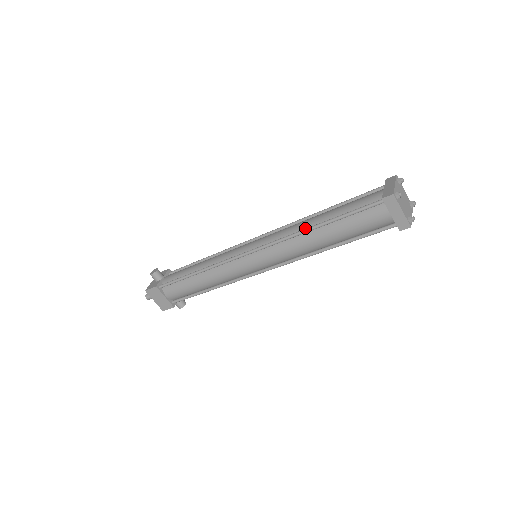
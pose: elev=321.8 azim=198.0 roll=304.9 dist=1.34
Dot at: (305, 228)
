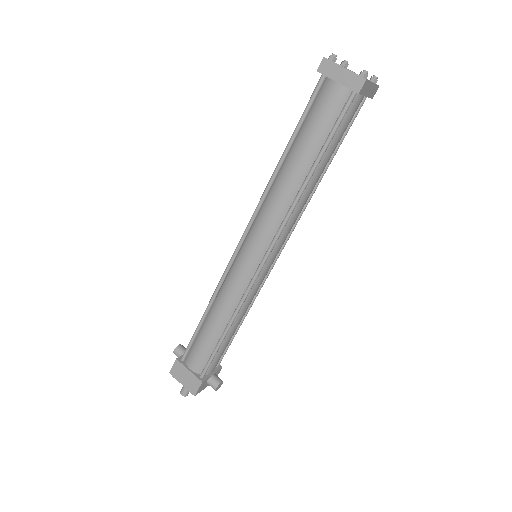
Dot at: (276, 175)
